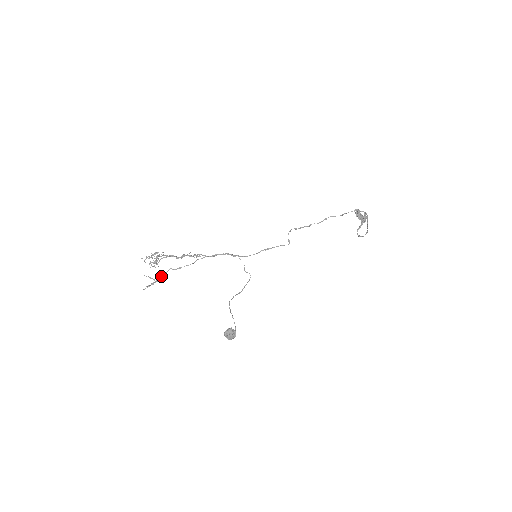
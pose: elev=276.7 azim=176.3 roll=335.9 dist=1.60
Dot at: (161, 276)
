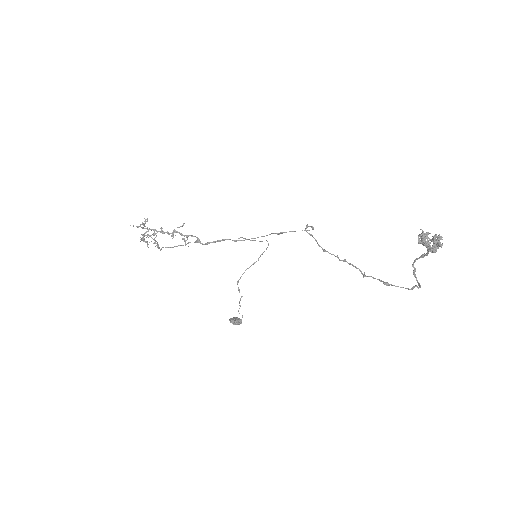
Dot at: (158, 248)
